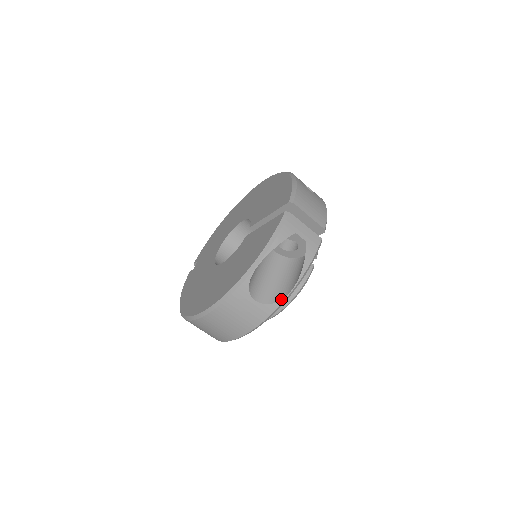
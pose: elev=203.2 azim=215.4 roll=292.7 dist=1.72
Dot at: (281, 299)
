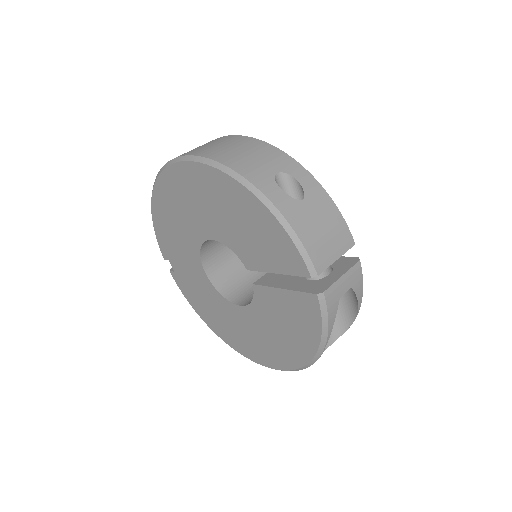
Dot at: occluded
